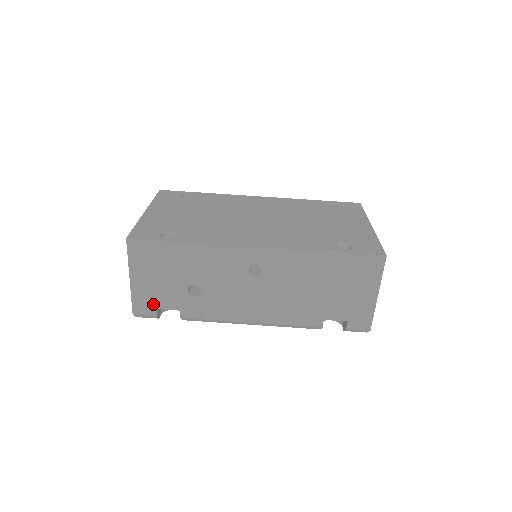
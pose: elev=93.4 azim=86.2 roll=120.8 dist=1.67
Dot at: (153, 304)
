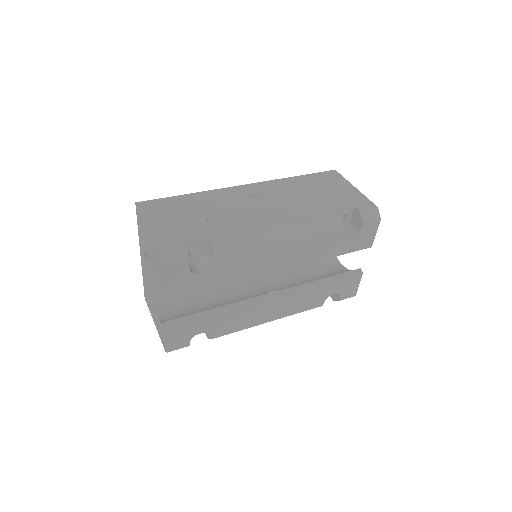
Dot at: (177, 239)
